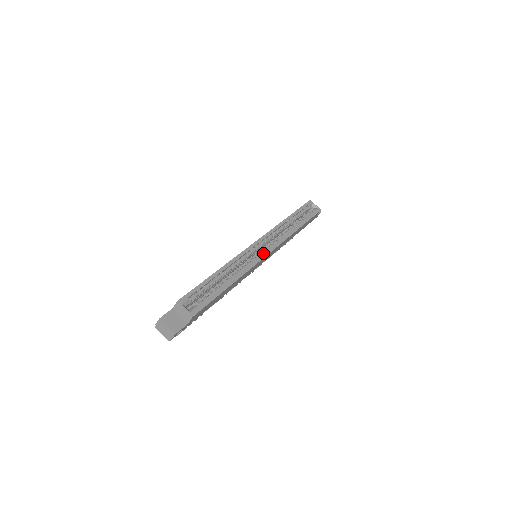
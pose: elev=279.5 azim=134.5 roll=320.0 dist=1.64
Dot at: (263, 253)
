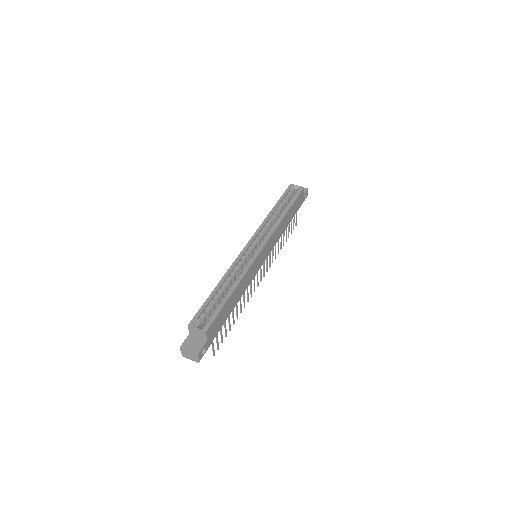
Dot at: (258, 250)
